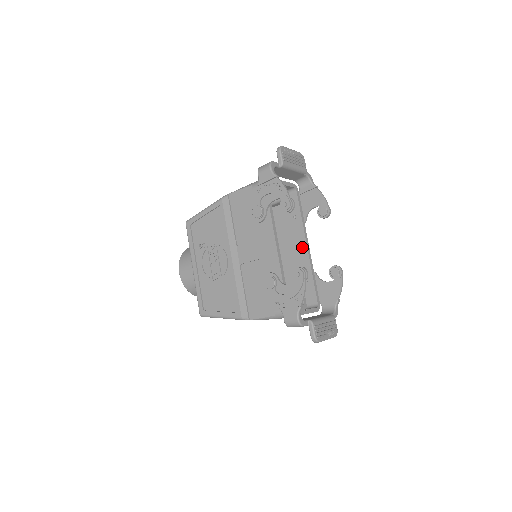
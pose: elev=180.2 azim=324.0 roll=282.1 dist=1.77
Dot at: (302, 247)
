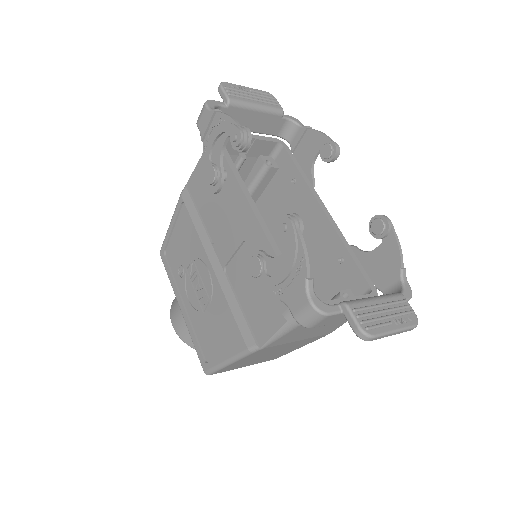
Dot at: (317, 216)
